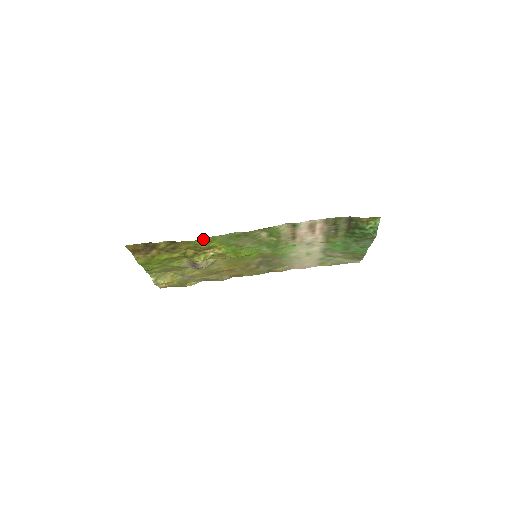
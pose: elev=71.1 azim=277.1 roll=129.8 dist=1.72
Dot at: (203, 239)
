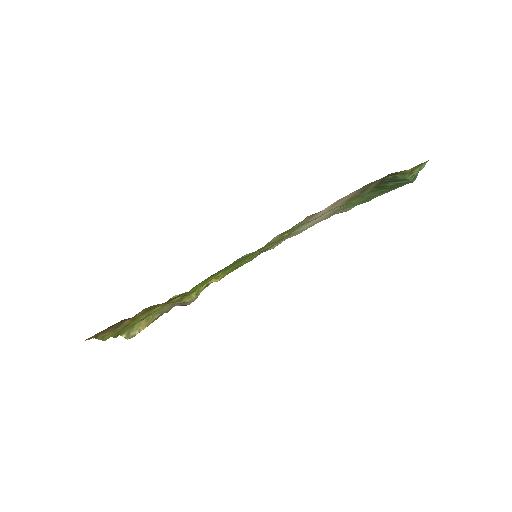
Dot at: (199, 283)
